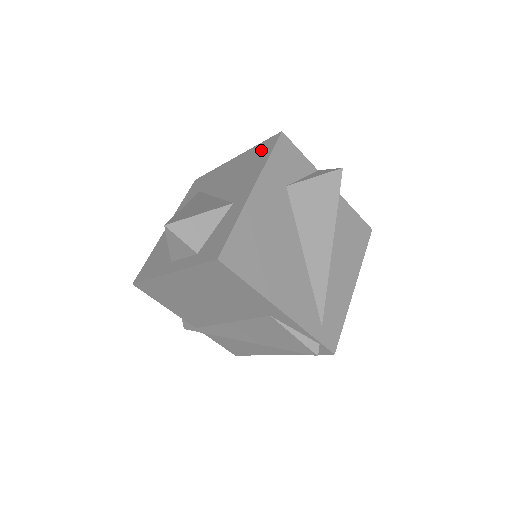
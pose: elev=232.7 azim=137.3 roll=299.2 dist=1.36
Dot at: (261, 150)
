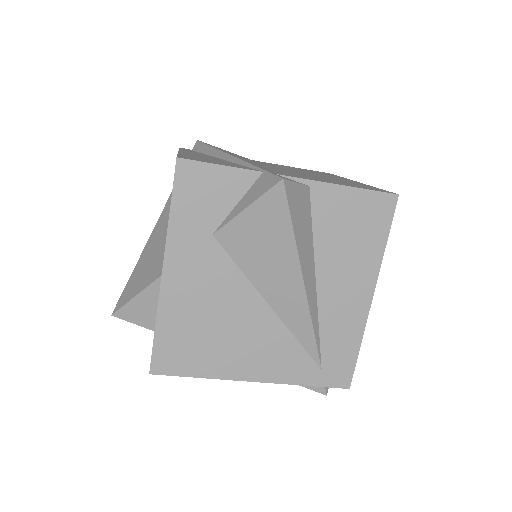
Dot at: occluded
